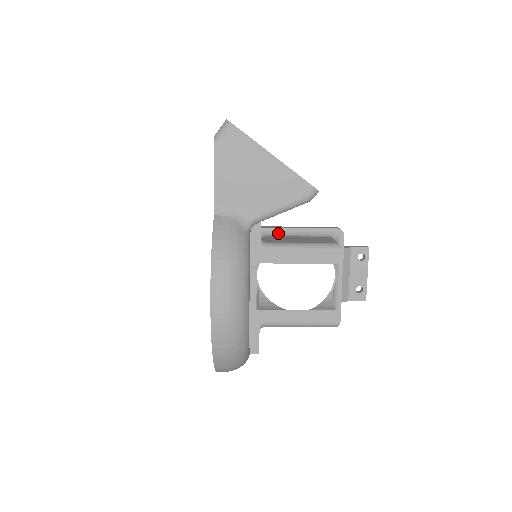
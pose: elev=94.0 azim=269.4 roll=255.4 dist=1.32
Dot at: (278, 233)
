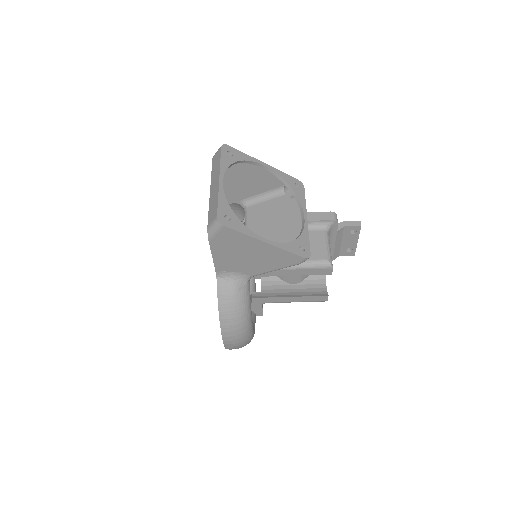
Dot at: occluded
